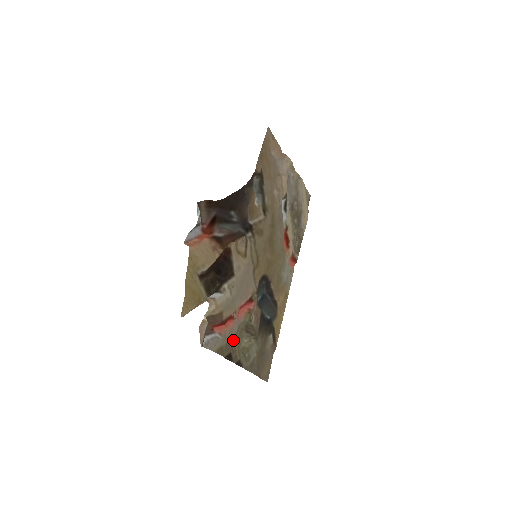
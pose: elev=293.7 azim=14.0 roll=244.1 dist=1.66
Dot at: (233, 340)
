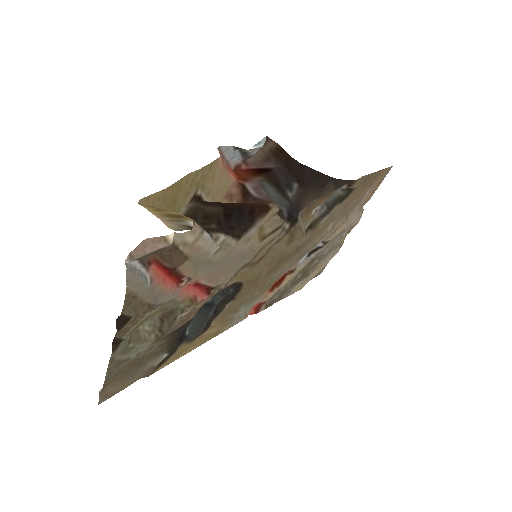
Dot at: (150, 307)
